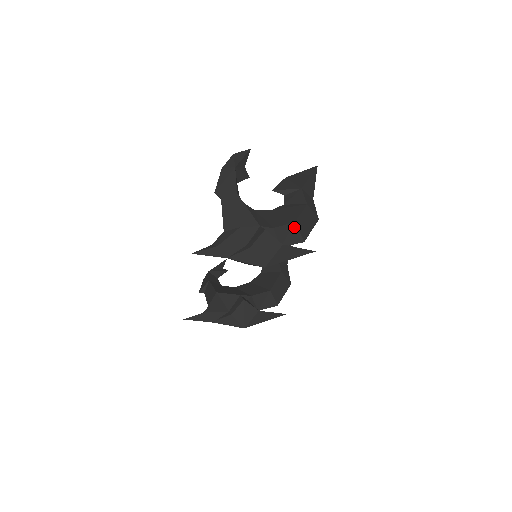
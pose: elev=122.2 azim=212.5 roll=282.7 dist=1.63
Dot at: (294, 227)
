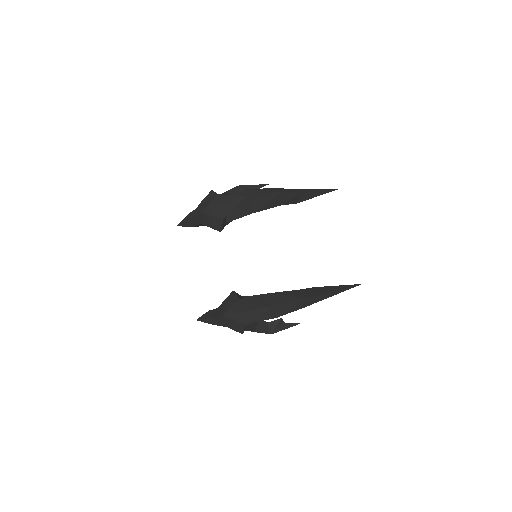
Dot at: (245, 192)
